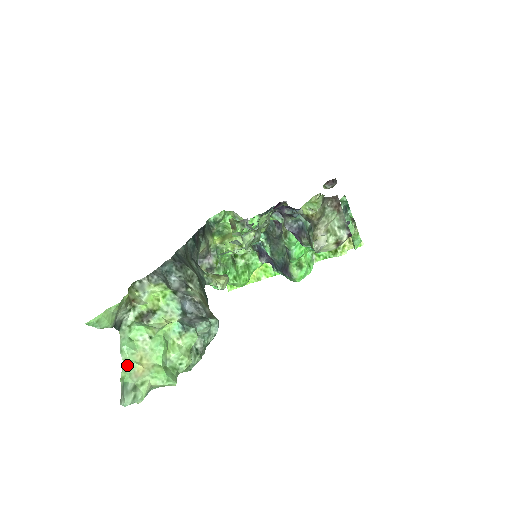
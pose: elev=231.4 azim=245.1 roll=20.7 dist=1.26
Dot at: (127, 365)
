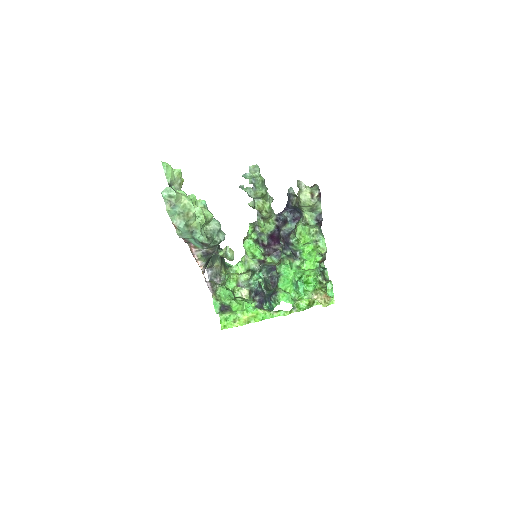
Dot at: occluded
